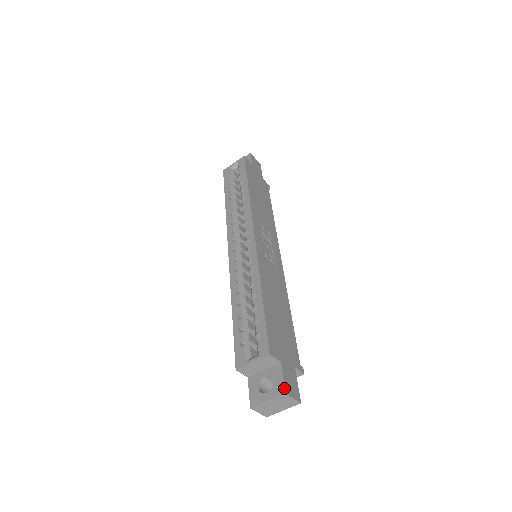
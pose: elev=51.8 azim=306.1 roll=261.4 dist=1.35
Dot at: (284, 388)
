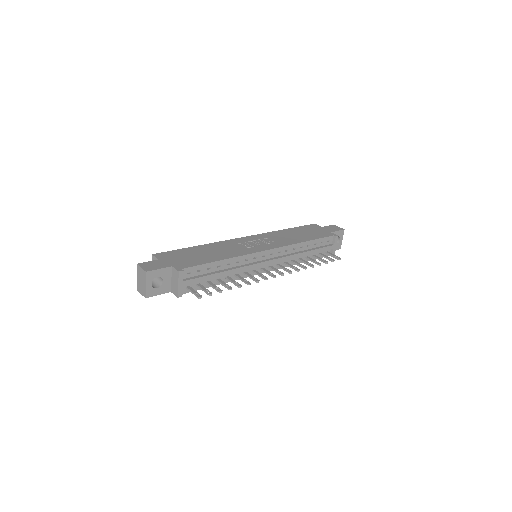
Dot at: (140, 263)
